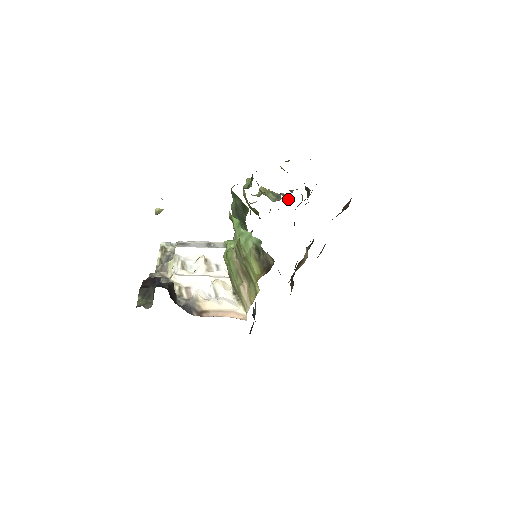
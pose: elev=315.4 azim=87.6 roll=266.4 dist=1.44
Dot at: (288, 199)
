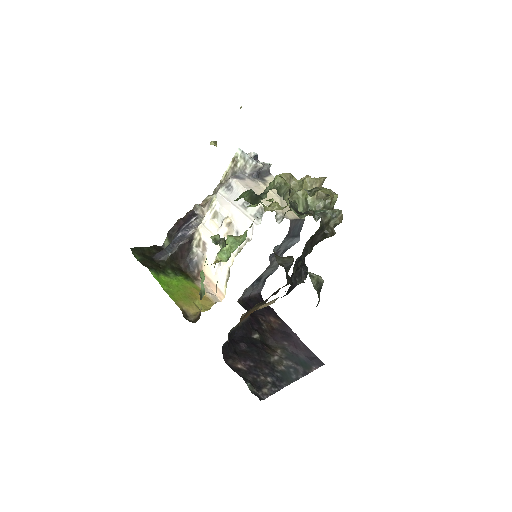
Dot at: (330, 208)
